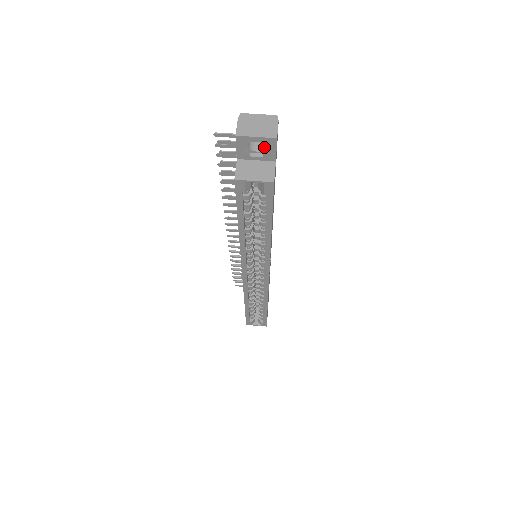
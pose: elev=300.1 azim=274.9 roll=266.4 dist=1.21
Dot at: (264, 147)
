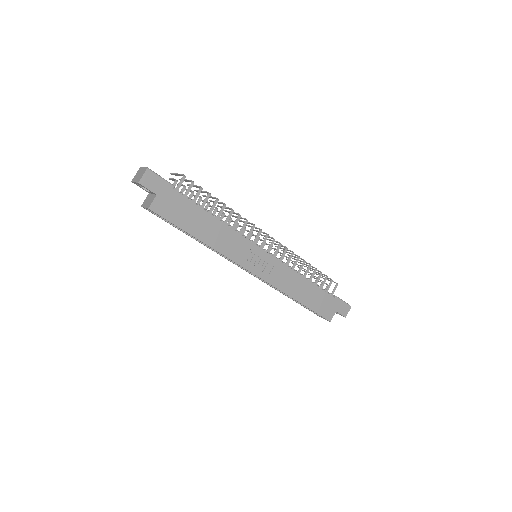
Dot at: occluded
